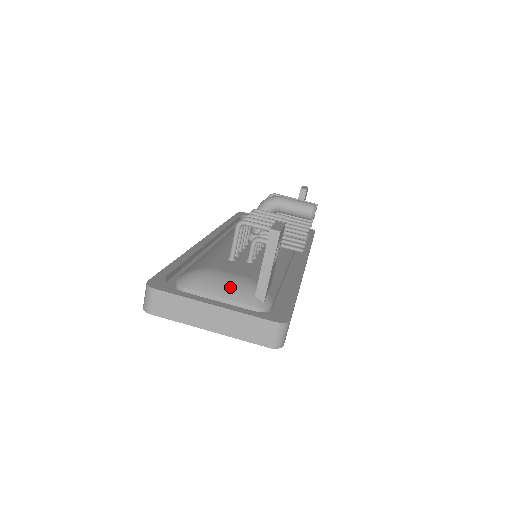
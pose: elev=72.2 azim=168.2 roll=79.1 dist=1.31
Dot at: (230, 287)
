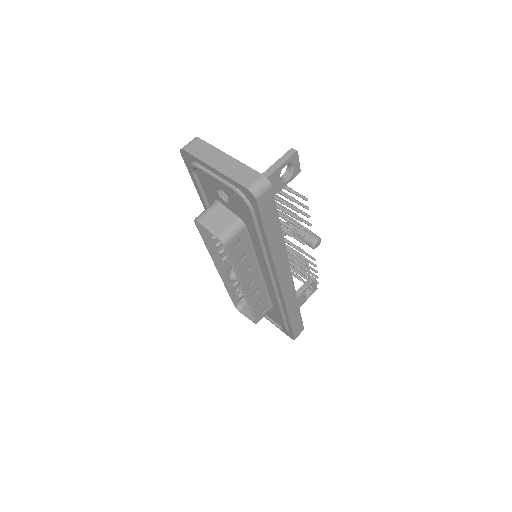
Dot at: occluded
